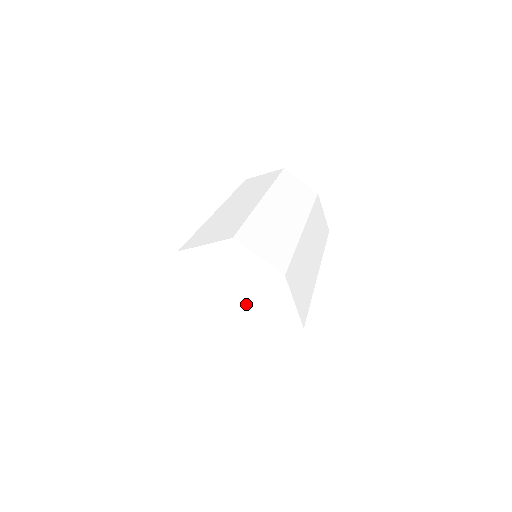
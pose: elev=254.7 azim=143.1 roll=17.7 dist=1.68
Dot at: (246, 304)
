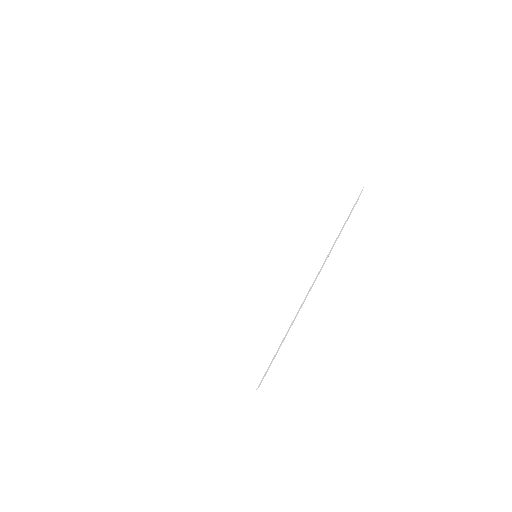
Dot at: occluded
